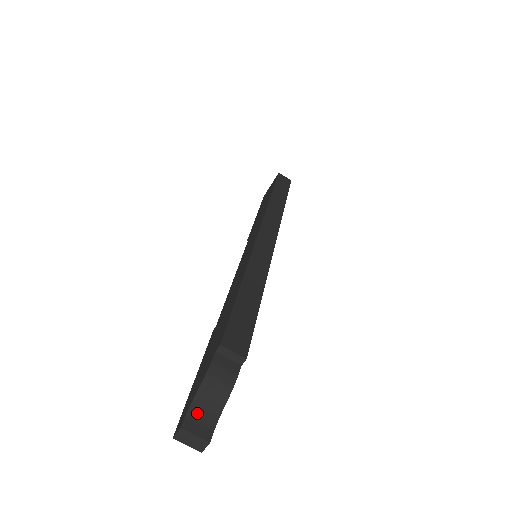
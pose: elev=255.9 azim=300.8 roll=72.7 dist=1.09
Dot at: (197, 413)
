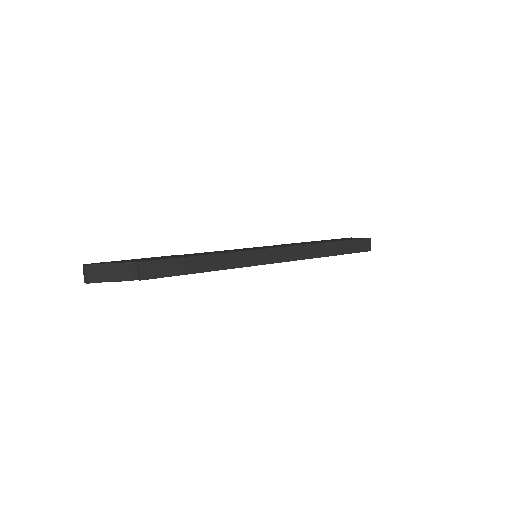
Dot at: (98, 269)
